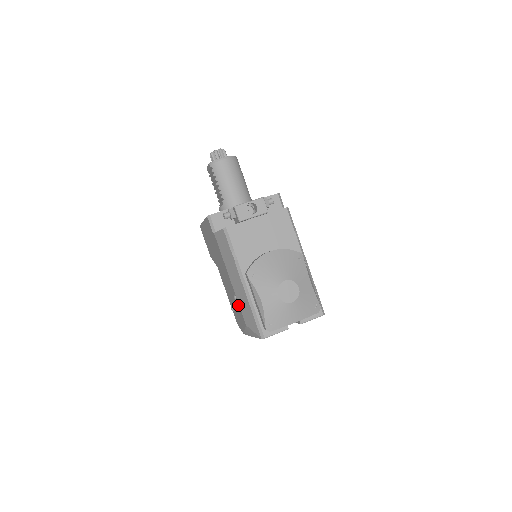
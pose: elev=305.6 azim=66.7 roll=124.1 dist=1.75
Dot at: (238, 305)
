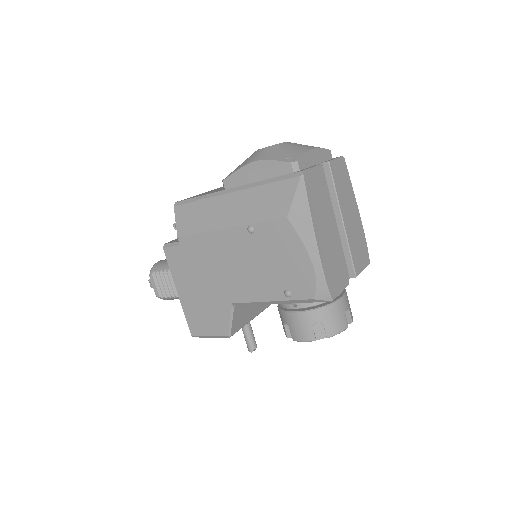
Dot at: (261, 228)
